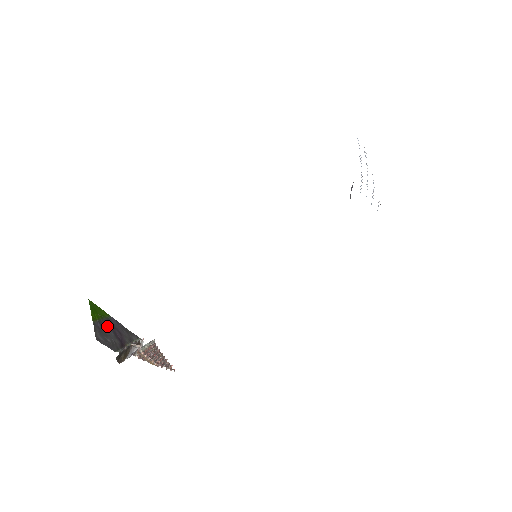
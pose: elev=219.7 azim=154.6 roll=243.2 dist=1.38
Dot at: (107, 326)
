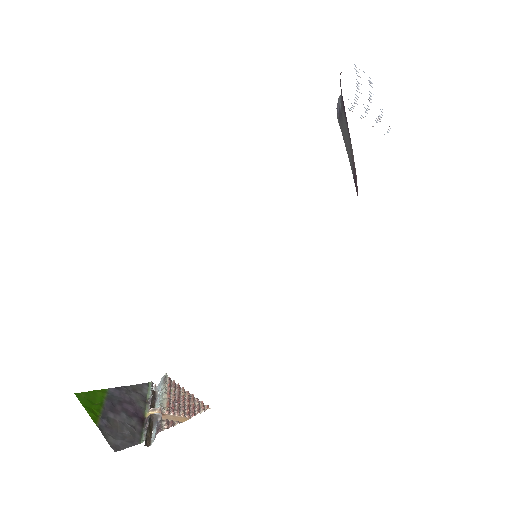
Dot at: (113, 411)
